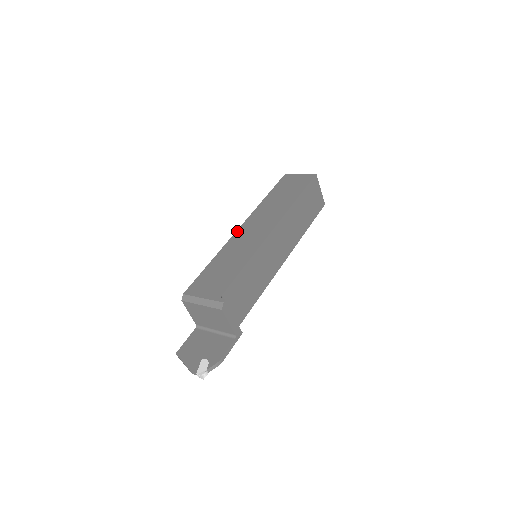
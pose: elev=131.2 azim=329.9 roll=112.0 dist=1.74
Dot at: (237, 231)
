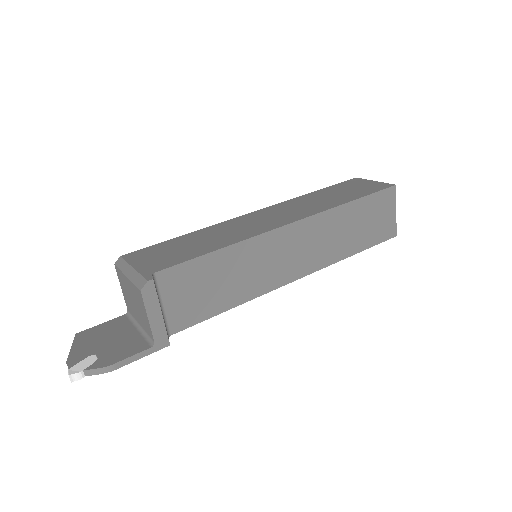
Dot at: (247, 214)
